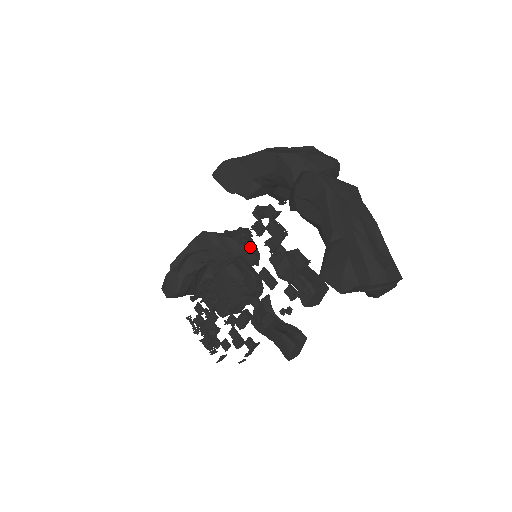
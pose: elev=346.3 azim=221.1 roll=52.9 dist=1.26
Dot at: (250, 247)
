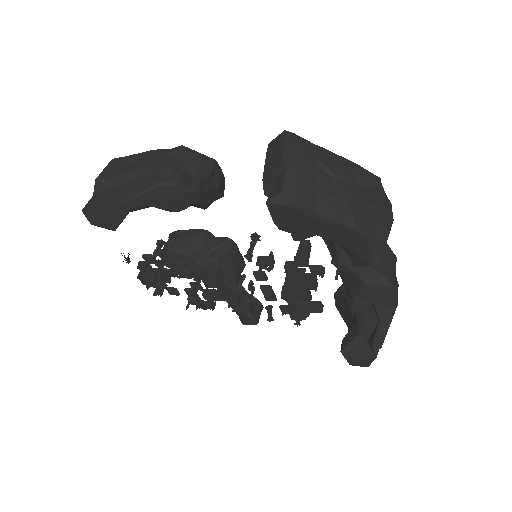
Dot at: (221, 189)
